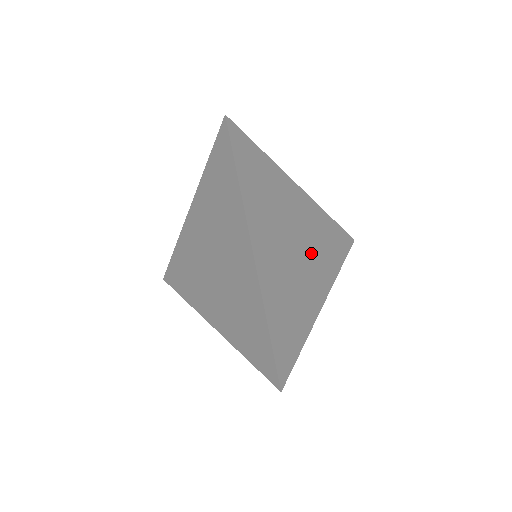
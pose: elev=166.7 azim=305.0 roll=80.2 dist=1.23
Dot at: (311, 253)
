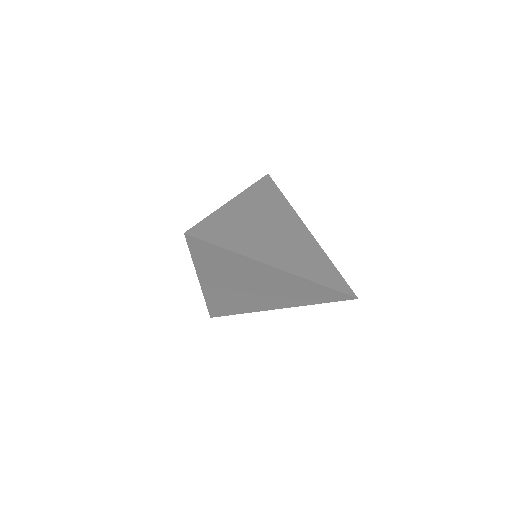
Dot at: (278, 221)
